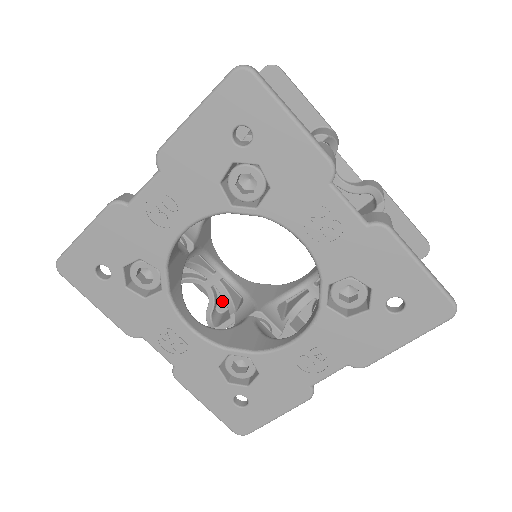
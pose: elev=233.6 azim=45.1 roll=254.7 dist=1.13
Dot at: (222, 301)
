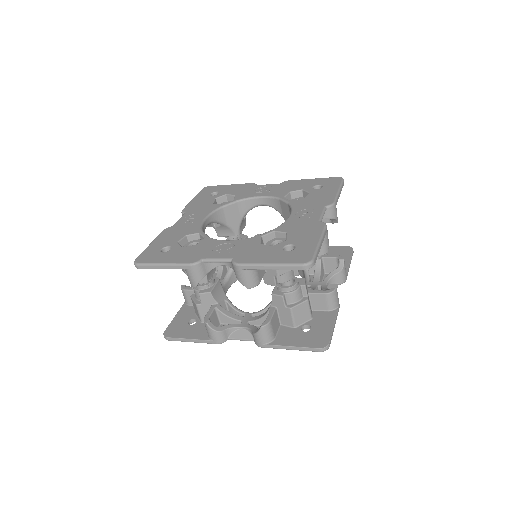
Dot at: occluded
